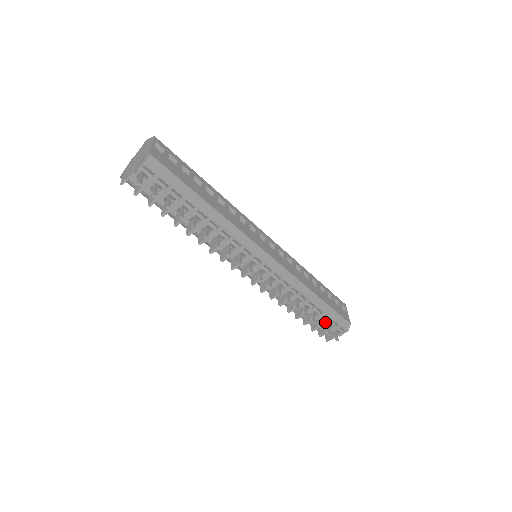
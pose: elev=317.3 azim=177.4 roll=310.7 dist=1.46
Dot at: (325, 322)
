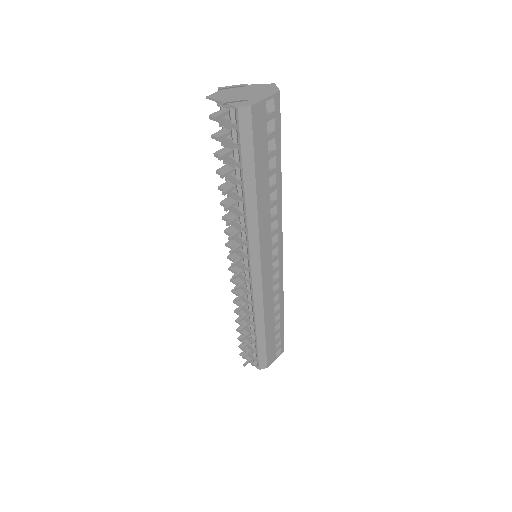
Dot at: (251, 347)
